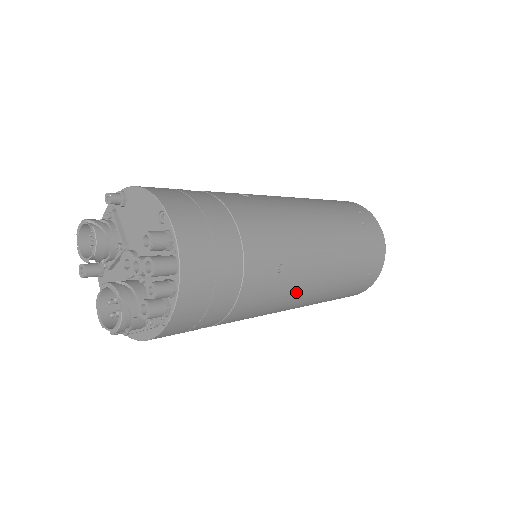
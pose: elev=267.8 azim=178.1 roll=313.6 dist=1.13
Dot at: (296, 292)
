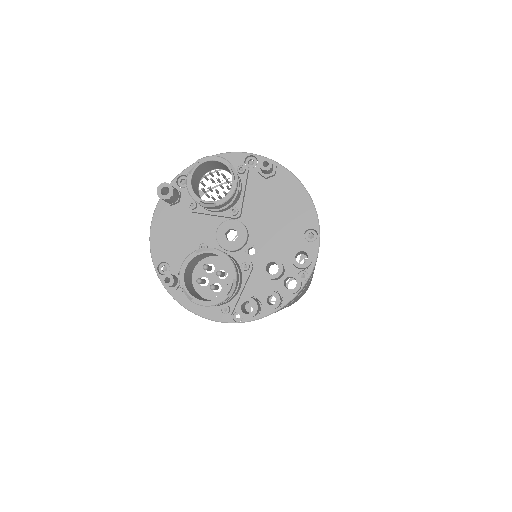
Dot at: occluded
